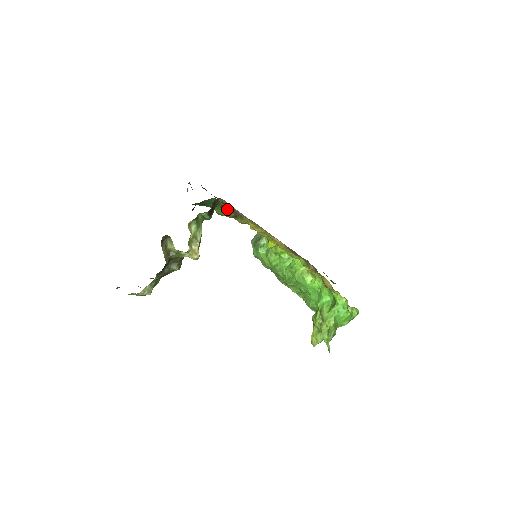
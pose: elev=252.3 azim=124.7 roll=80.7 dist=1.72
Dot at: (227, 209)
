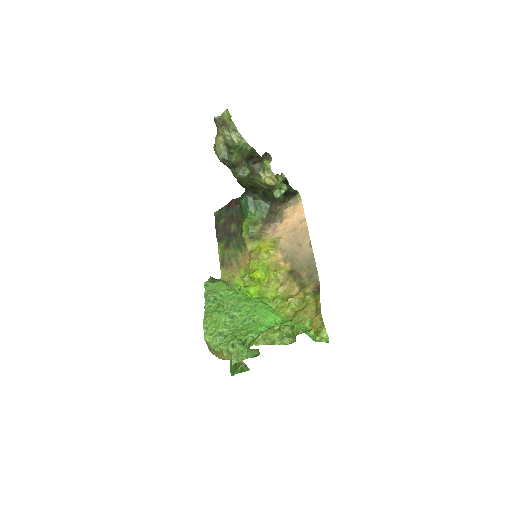
Dot at: (260, 223)
